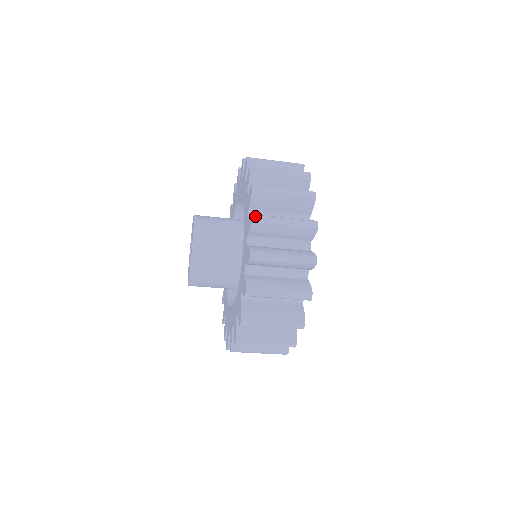
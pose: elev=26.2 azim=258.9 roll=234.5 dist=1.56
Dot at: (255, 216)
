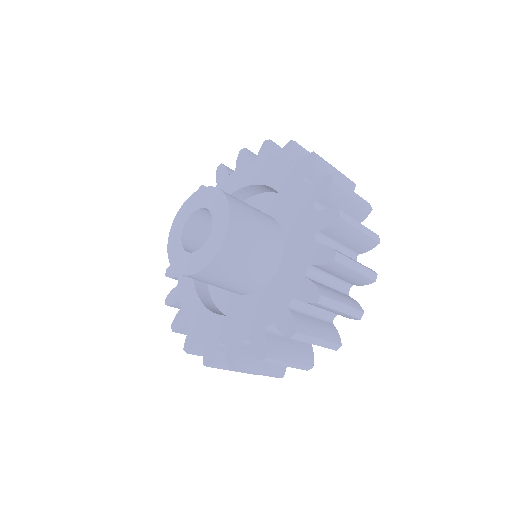
Dot at: (323, 297)
